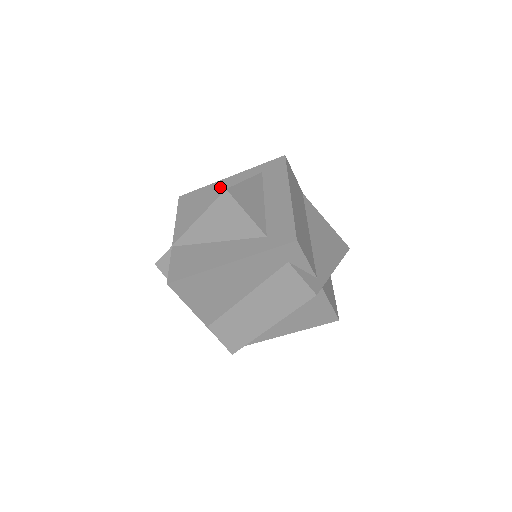
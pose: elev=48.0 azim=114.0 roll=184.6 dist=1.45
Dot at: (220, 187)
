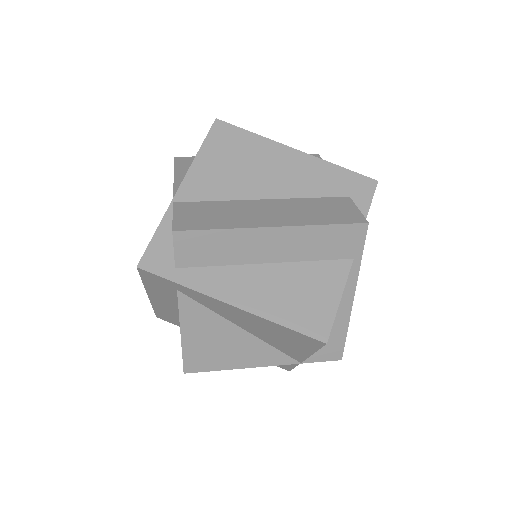
Dot at: occluded
